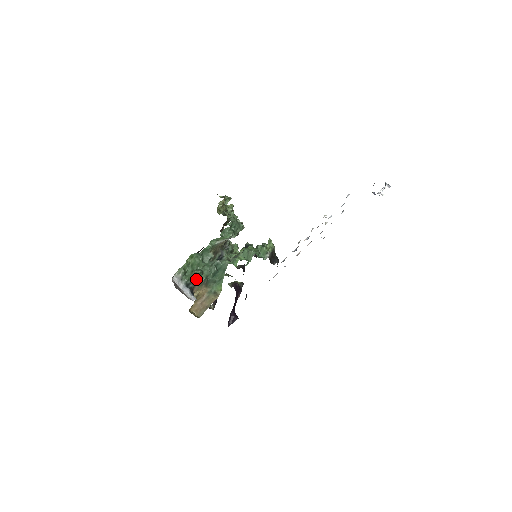
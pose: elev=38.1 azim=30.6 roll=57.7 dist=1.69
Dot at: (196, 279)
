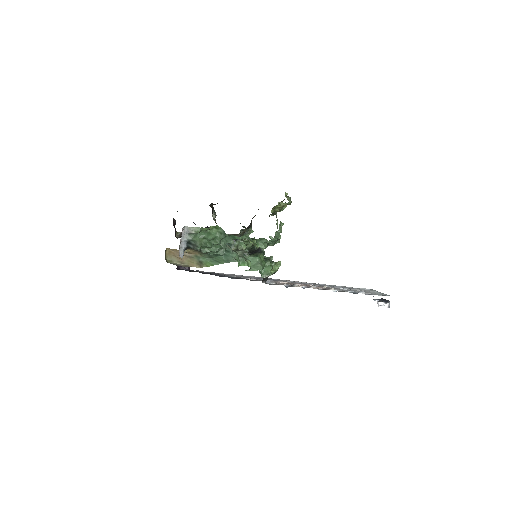
Dot at: (201, 247)
